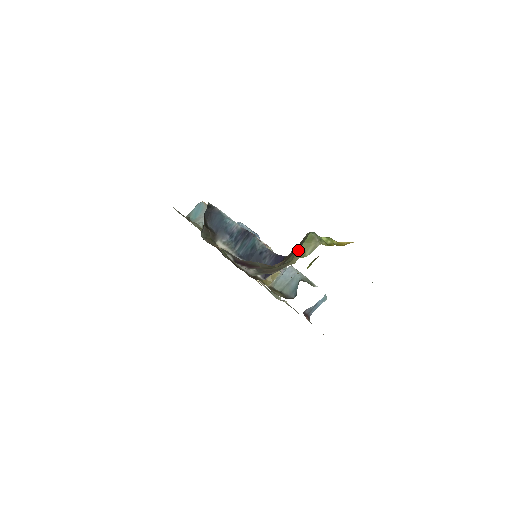
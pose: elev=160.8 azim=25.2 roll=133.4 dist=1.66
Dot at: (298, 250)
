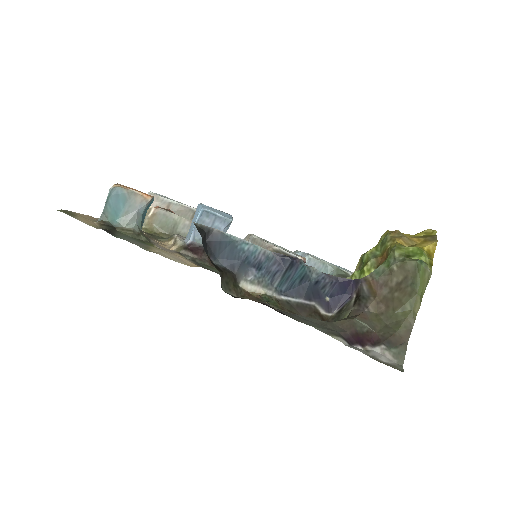
Dot at: (417, 295)
